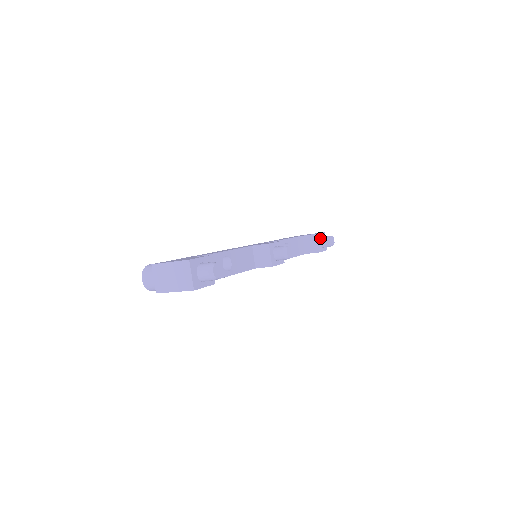
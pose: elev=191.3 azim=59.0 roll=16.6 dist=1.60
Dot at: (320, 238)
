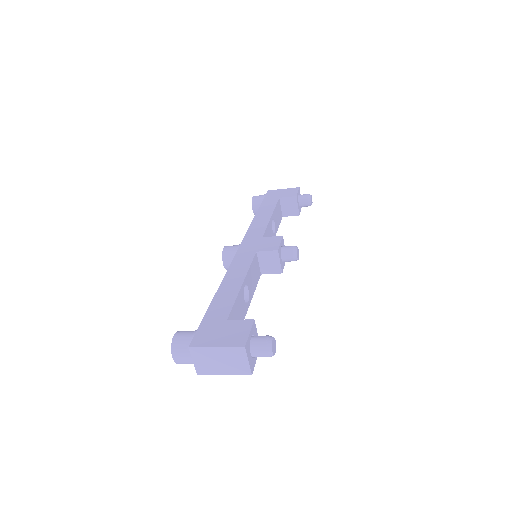
Dot at: (298, 198)
